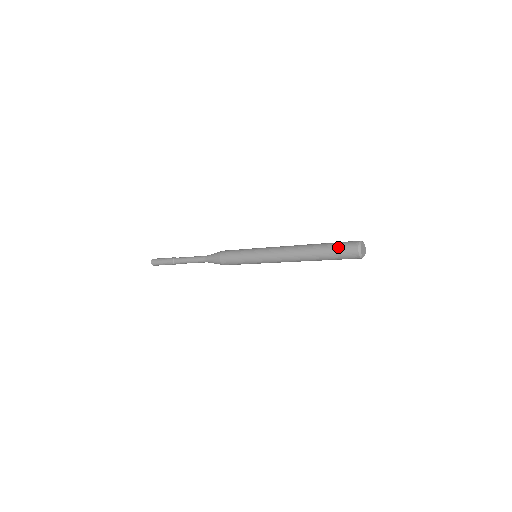
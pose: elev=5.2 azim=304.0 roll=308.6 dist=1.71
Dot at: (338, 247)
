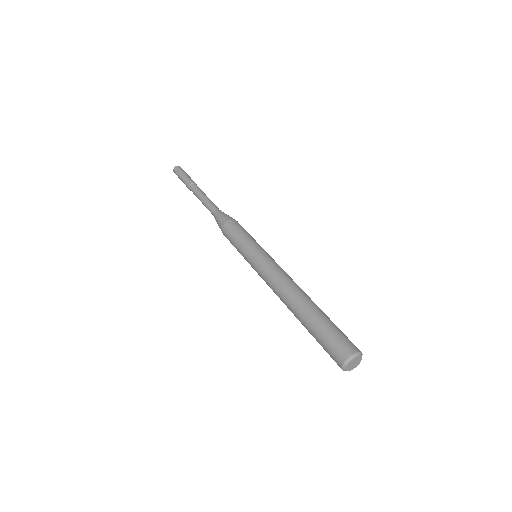
Dot at: occluded
